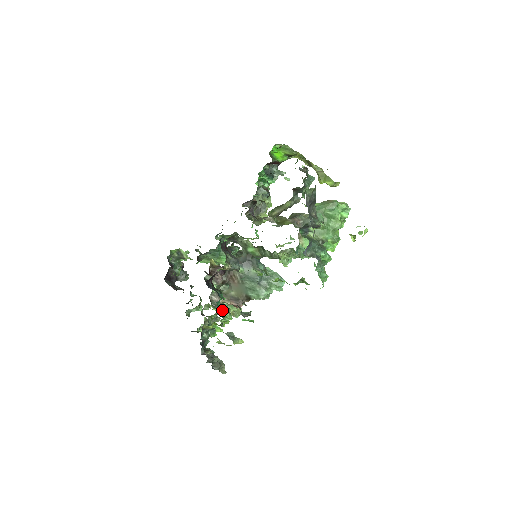
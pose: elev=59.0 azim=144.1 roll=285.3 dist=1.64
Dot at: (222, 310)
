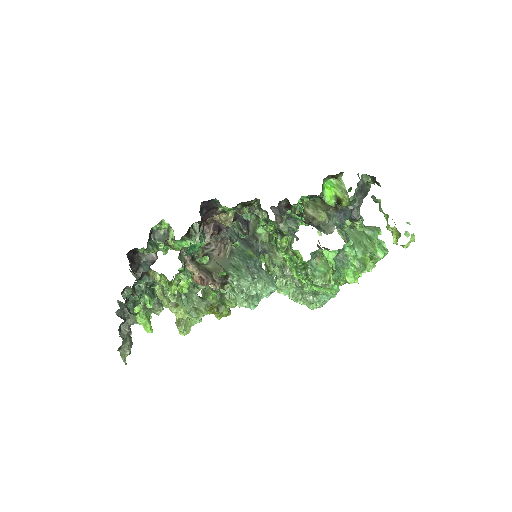
Dot at: (186, 268)
